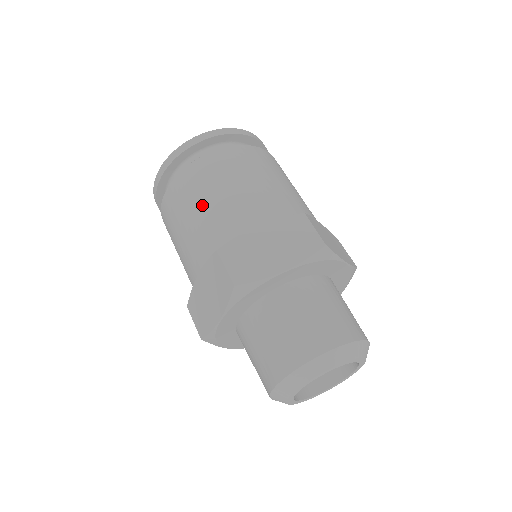
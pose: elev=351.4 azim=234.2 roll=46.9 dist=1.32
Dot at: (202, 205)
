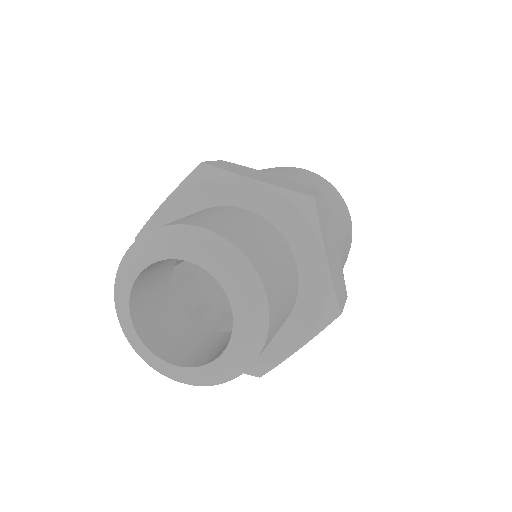
Dot at: occluded
